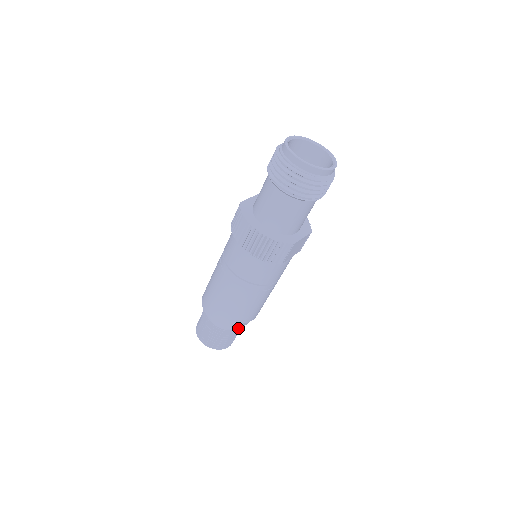
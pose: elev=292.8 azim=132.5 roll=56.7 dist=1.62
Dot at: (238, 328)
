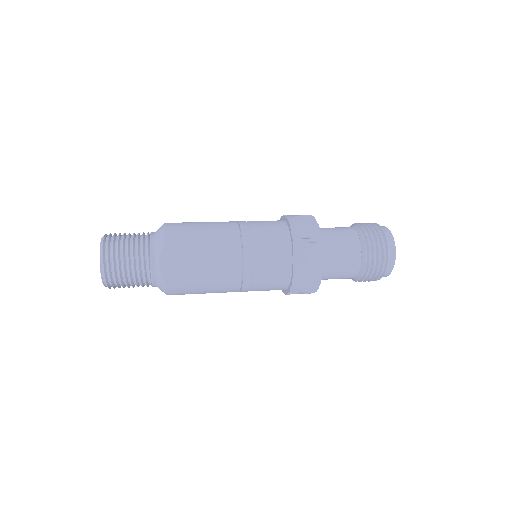
Dot at: (167, 243)
